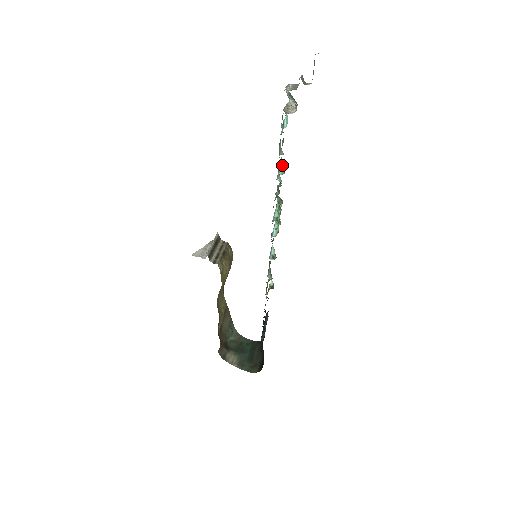
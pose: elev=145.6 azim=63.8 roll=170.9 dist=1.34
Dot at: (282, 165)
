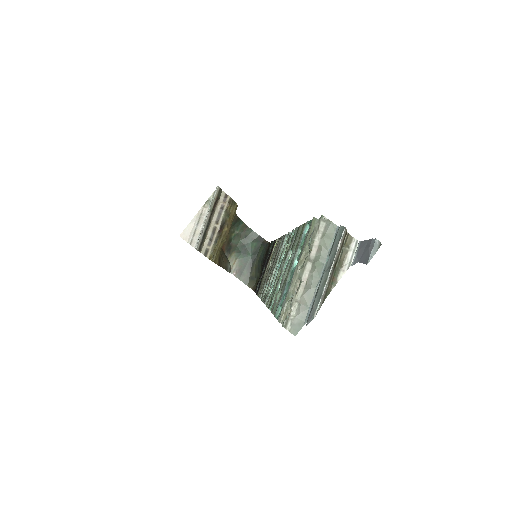
Dot at: occluded
